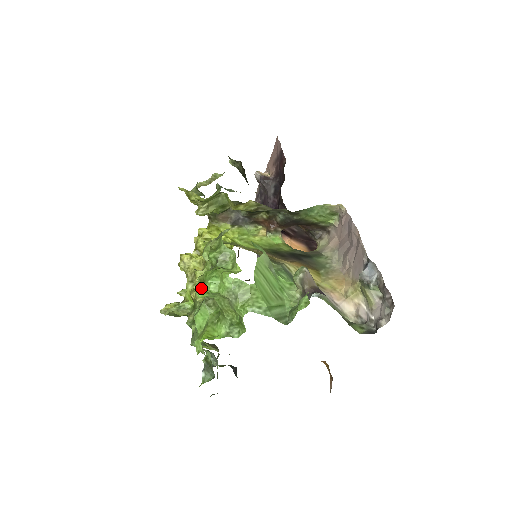
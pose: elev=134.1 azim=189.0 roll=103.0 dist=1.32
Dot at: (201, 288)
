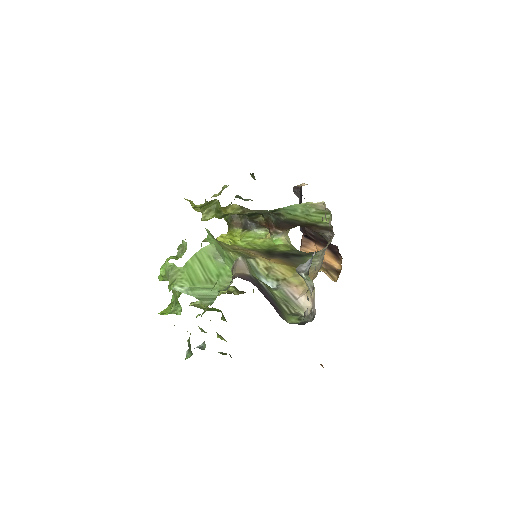
Dot at: occluded
